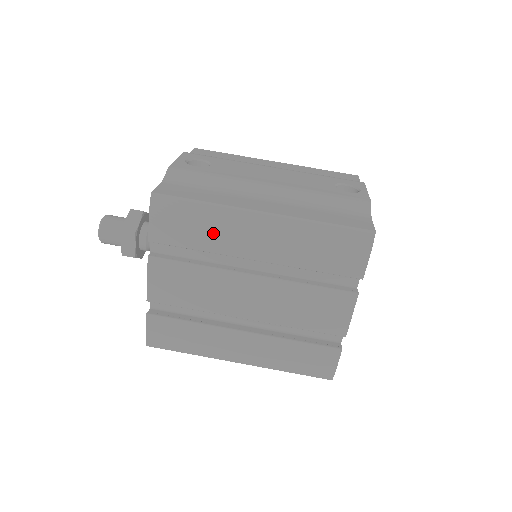
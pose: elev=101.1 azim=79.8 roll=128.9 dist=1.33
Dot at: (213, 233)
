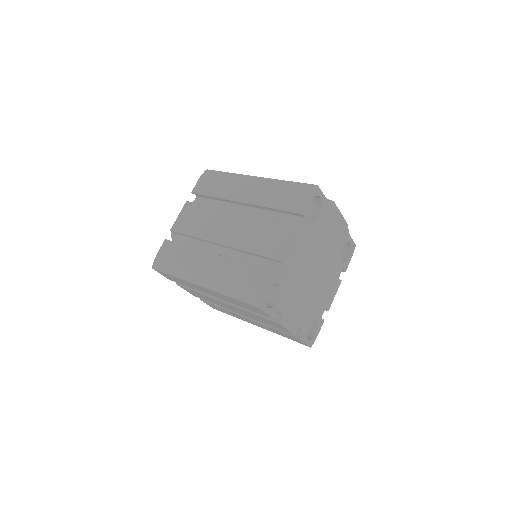
Dot at: (226, 186)
